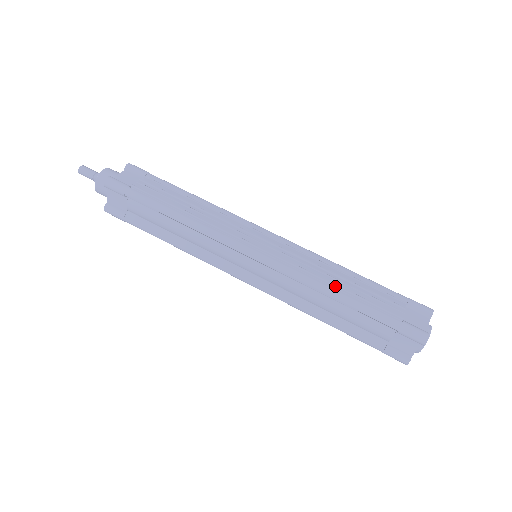
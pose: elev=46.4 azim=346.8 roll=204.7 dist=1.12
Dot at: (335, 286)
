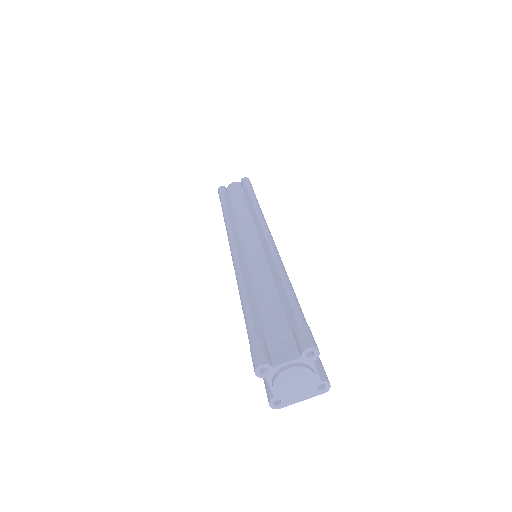
Dot at: occluded
